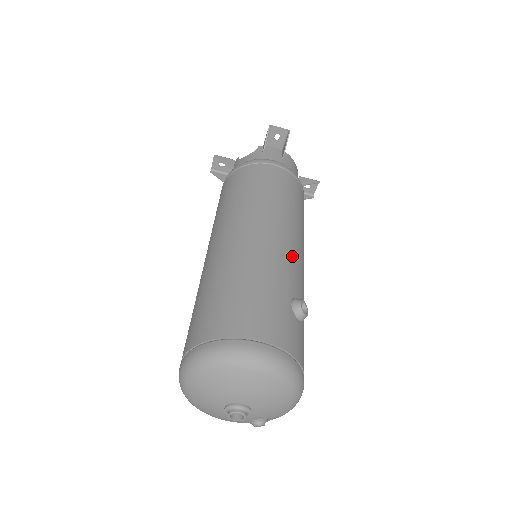
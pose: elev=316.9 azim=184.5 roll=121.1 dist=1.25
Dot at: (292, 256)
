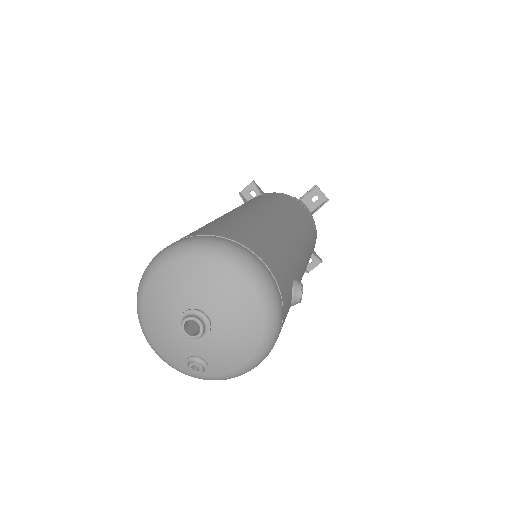
Dot at: (302, 260)
